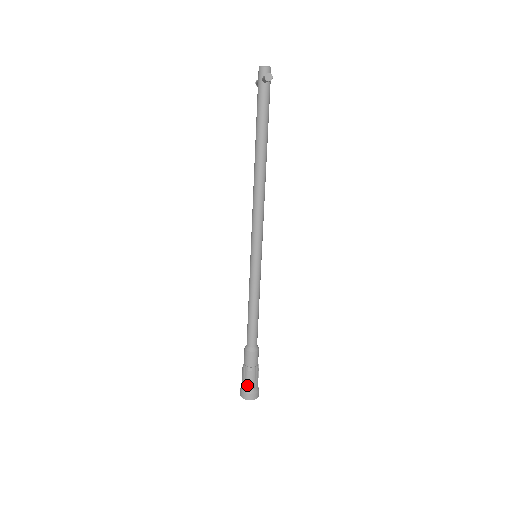
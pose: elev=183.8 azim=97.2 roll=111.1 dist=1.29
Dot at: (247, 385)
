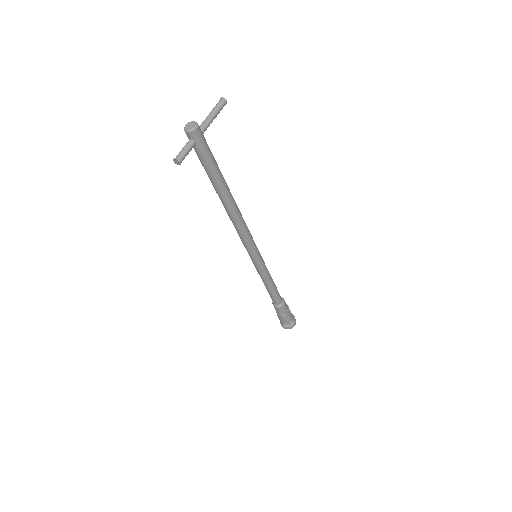
Dot at: (280, 321)
